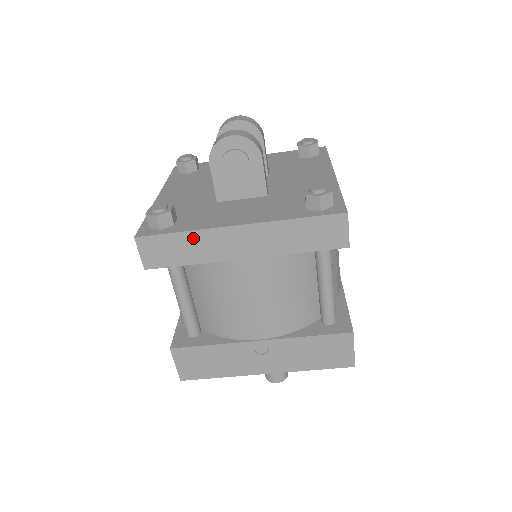
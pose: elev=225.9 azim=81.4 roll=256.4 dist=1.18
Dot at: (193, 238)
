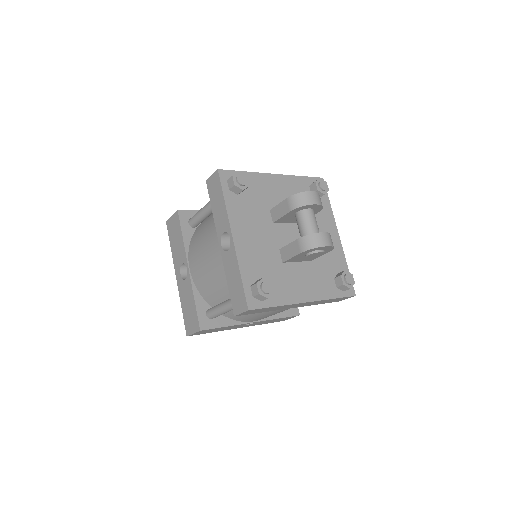
Dot at: (279, 307)
